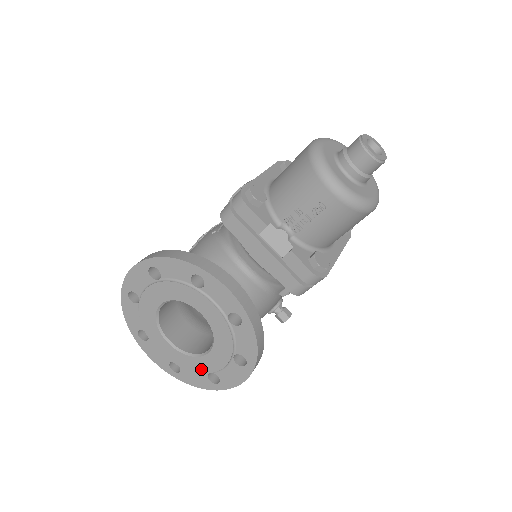
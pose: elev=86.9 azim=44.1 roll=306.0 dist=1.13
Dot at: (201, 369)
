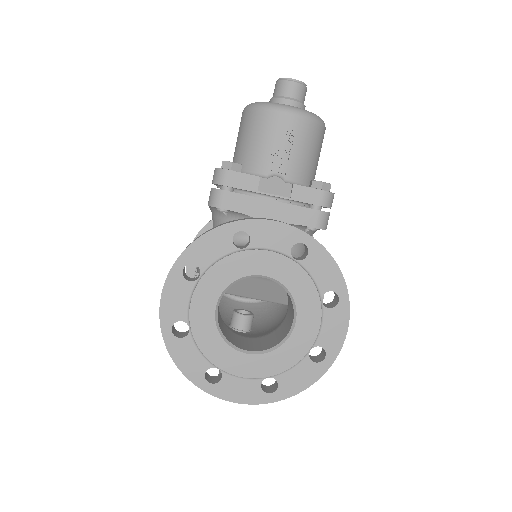
Dot at: (299, 353)
